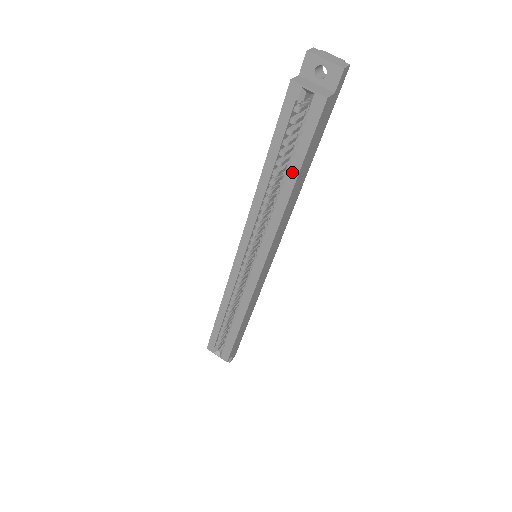
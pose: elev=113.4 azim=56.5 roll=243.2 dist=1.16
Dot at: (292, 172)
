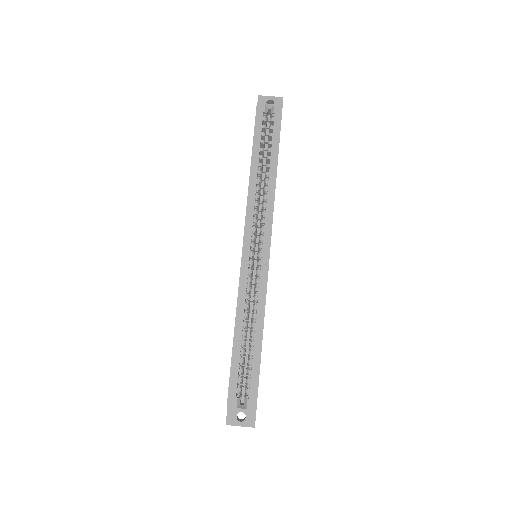
Dot at: (273, 157)
